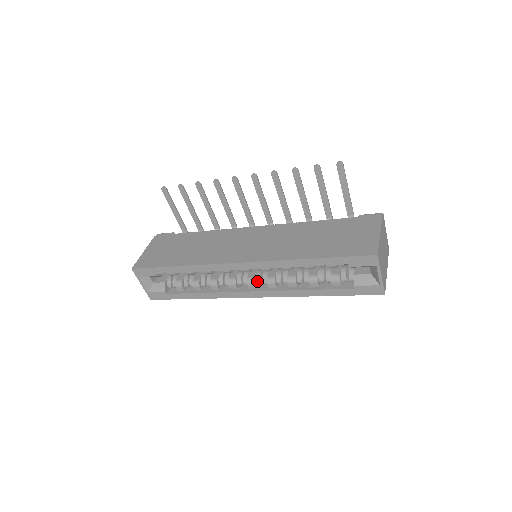
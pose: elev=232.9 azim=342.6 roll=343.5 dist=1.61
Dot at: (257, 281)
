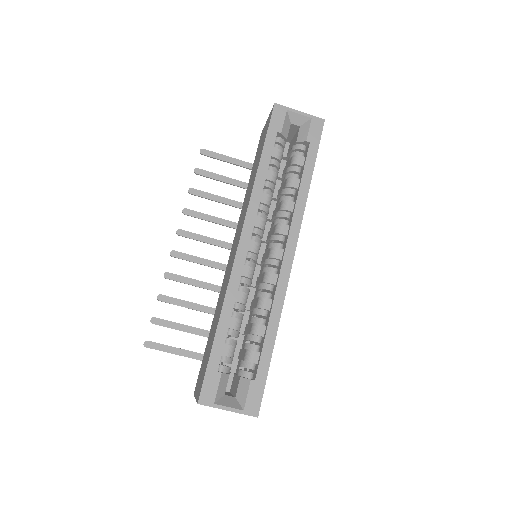
Dot at: (276, 247)
